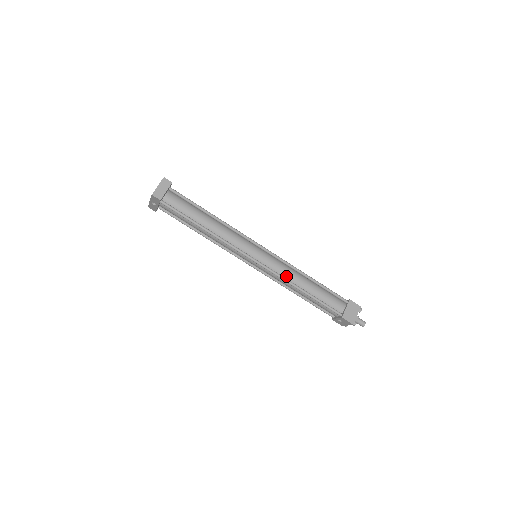
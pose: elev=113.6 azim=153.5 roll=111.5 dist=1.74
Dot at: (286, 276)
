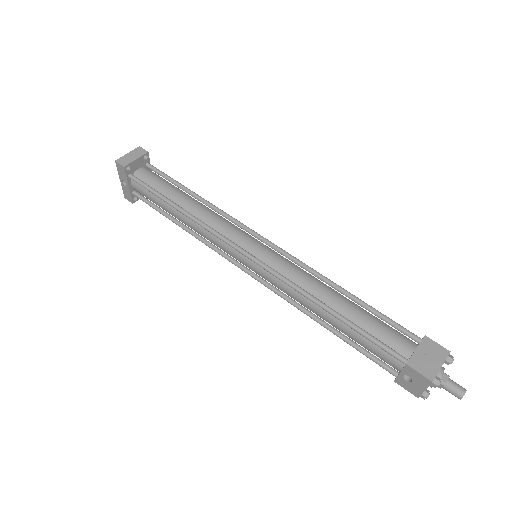
Dot at: (299, 283)
